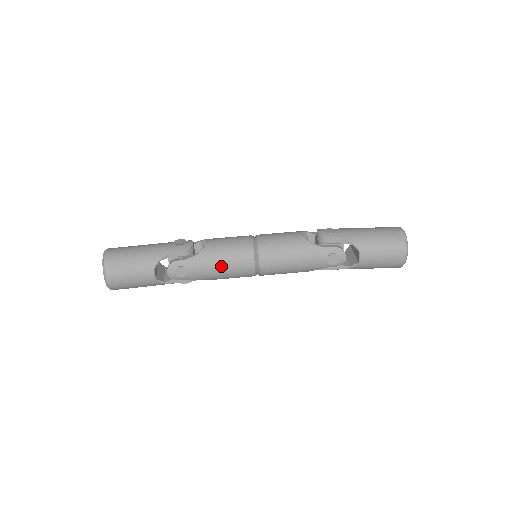
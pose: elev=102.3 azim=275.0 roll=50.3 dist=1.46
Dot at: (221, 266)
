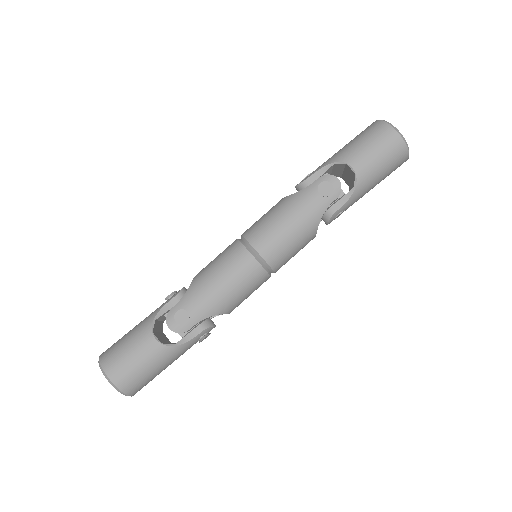
Dot at: (218, 280)
